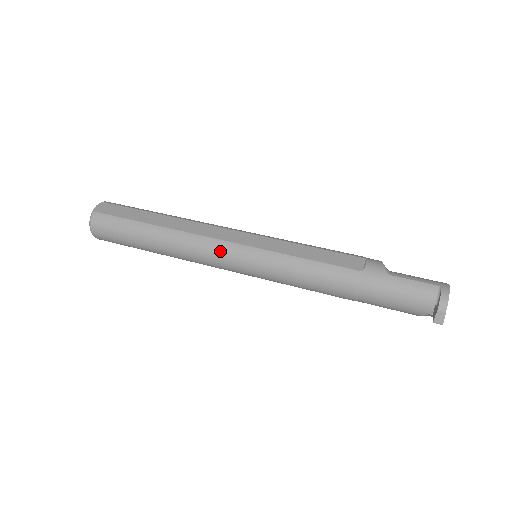
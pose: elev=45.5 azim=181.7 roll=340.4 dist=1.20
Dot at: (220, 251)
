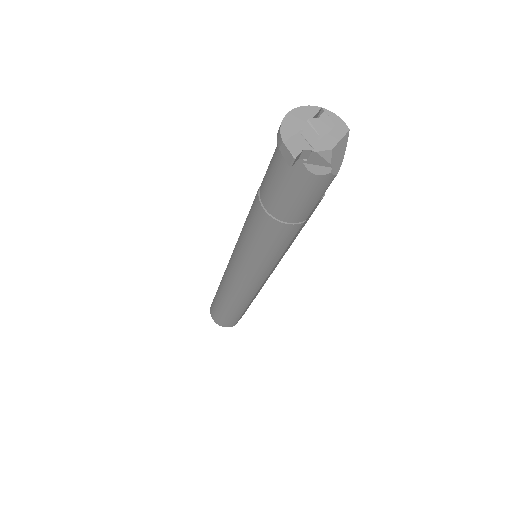
Dot at: (229, 272)
